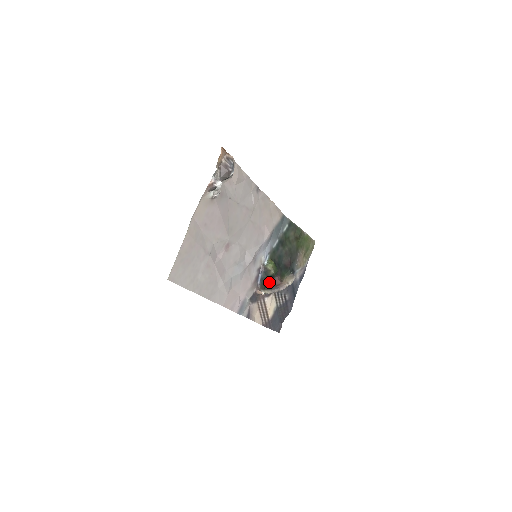
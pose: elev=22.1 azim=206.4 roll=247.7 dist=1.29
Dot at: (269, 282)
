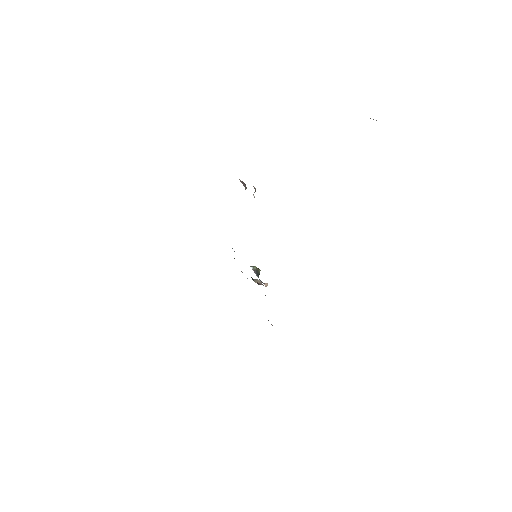
Dot at: occluded
